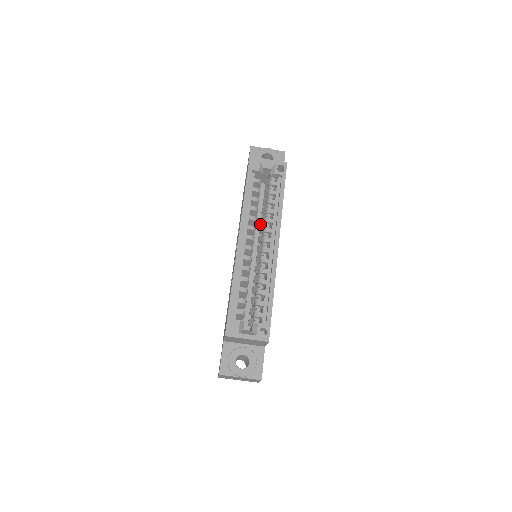
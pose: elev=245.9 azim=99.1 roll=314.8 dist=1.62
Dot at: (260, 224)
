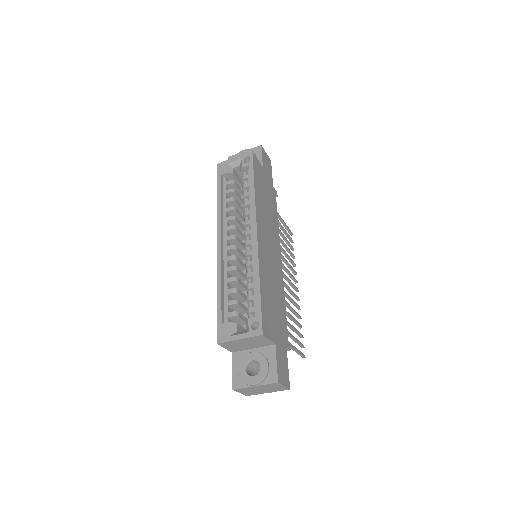
Dot at: occluded
